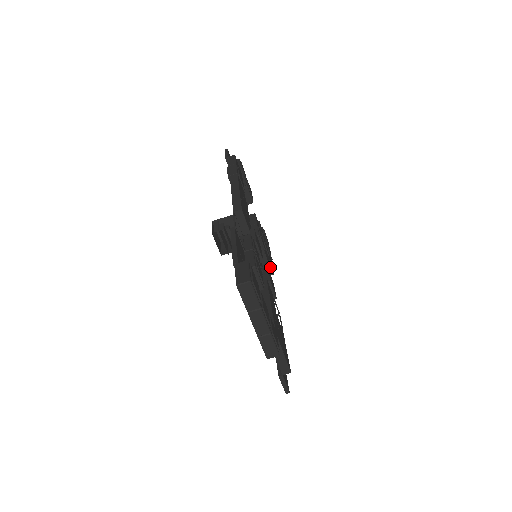
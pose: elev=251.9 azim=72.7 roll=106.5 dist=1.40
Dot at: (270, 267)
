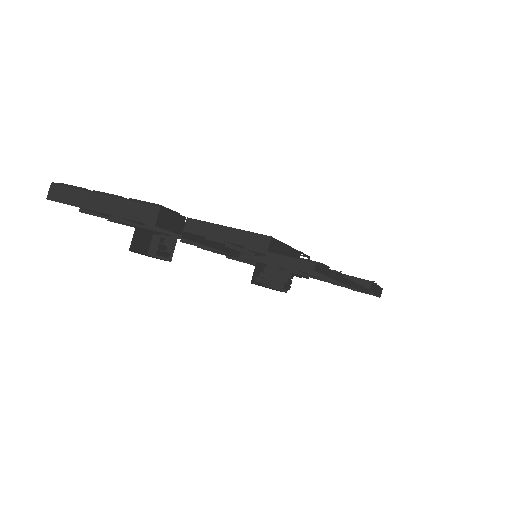
Dot at: (334, 271)
